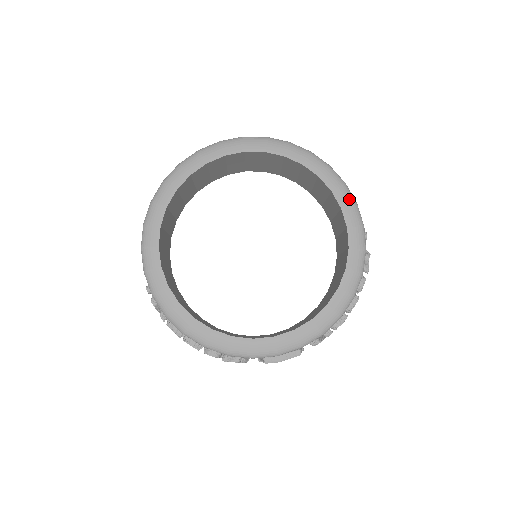
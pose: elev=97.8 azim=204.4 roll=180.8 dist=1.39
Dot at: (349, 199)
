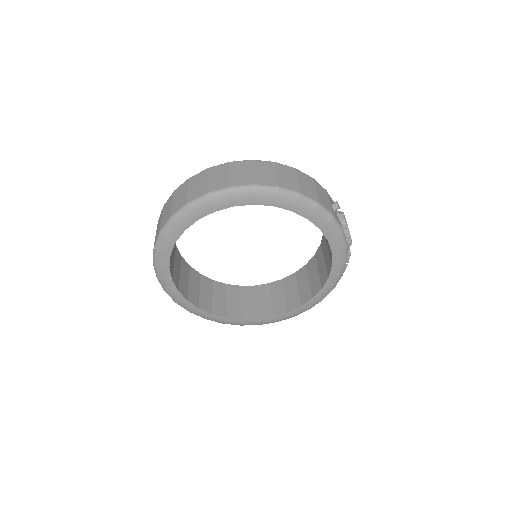
Dot at: (310, 208)
